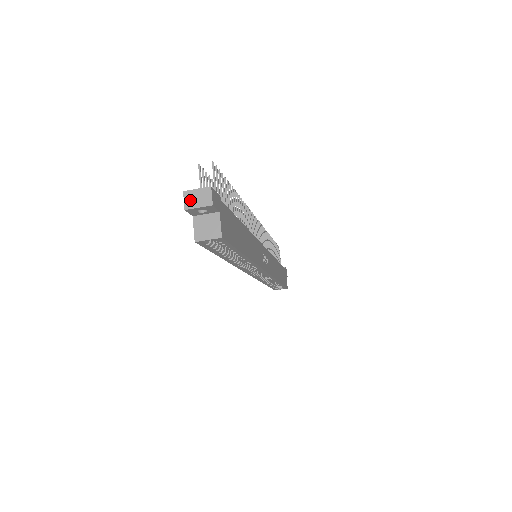
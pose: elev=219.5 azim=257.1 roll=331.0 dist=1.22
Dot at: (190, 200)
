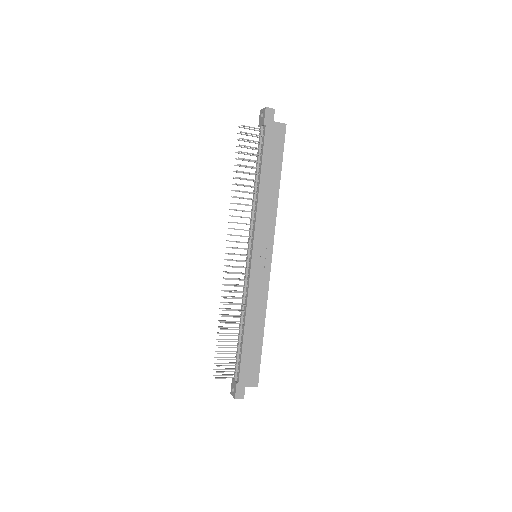
Dot at: occluded
